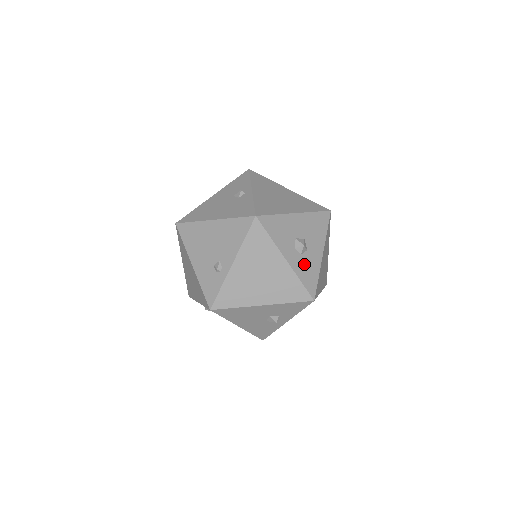
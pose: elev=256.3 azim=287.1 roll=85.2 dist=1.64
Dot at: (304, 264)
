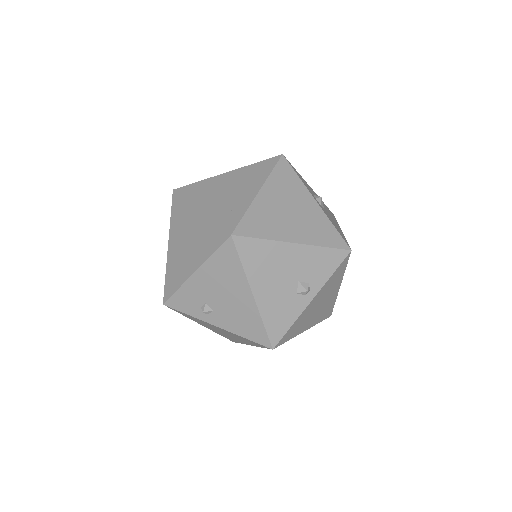
Dot at: occluded
